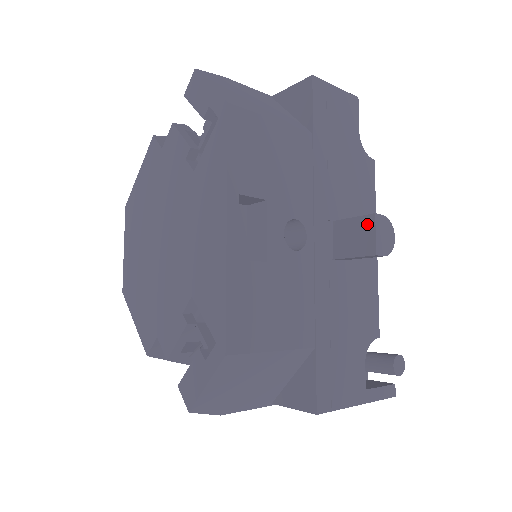
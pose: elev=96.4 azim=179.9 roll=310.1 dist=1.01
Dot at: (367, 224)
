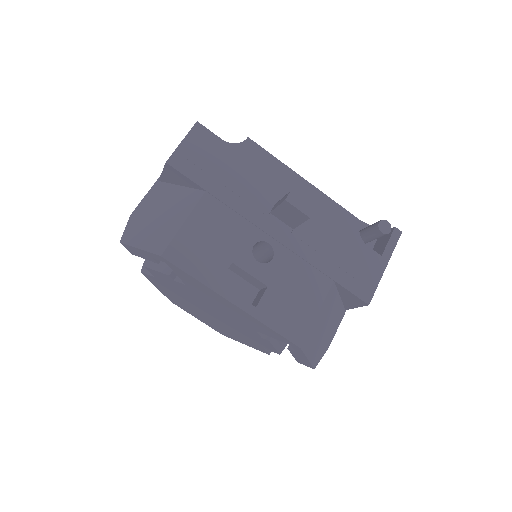
Dot at: (288, 207)
